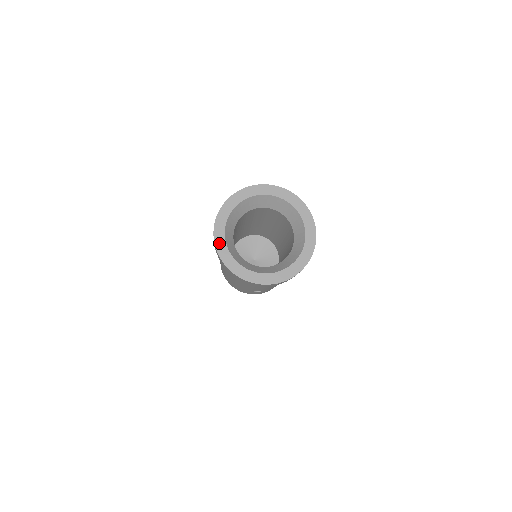
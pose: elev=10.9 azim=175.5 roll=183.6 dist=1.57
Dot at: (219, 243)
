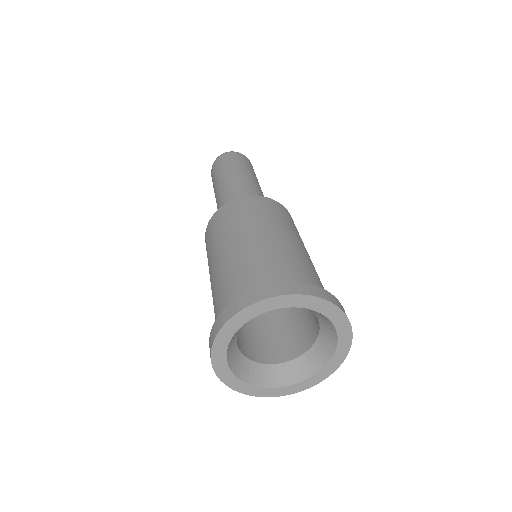
Dot at: (220, 370)
